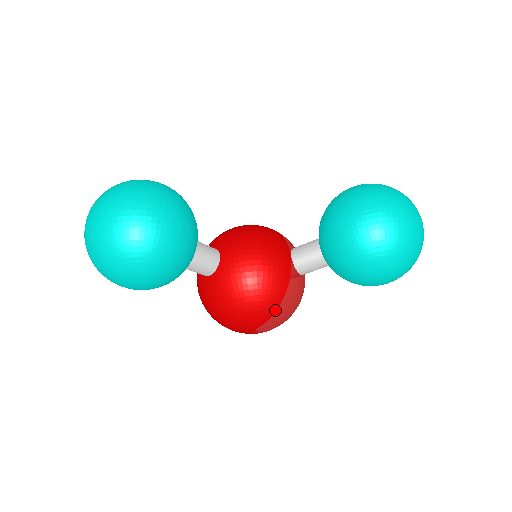
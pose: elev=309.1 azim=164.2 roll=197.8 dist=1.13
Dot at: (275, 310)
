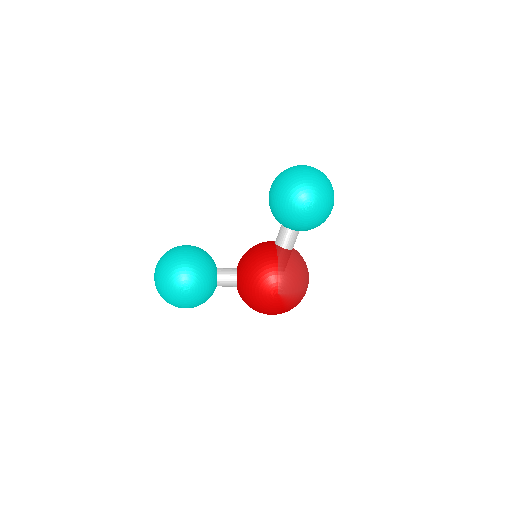
Dot at: (277, 272)
